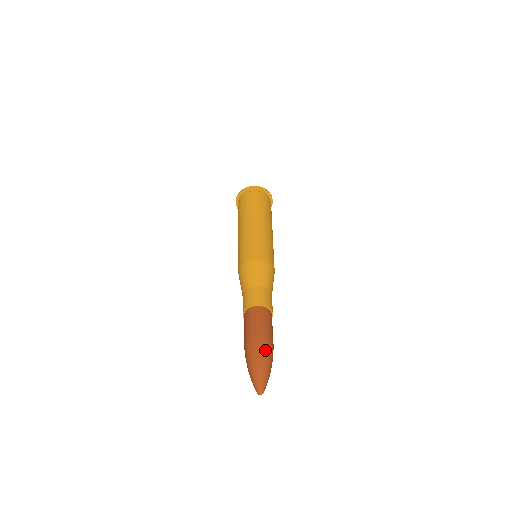
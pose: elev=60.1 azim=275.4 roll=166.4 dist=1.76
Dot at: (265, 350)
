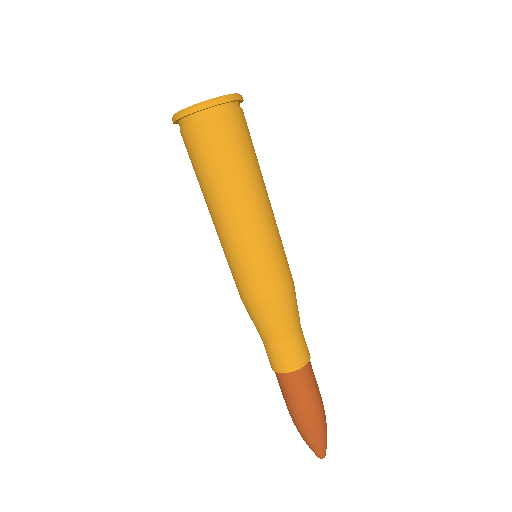
Dot at: (314, 427)
